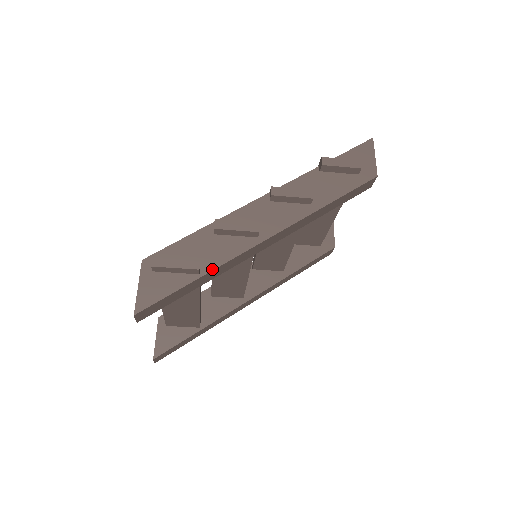
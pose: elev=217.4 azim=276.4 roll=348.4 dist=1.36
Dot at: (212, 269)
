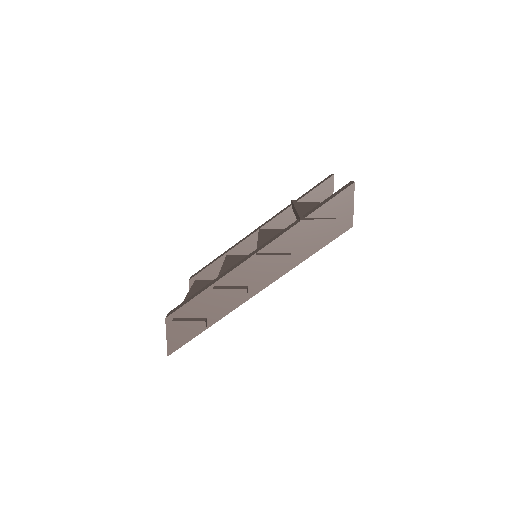
Dot at: (215, 322)
